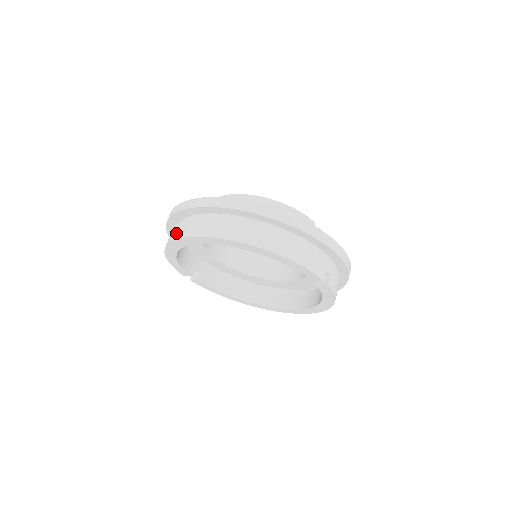
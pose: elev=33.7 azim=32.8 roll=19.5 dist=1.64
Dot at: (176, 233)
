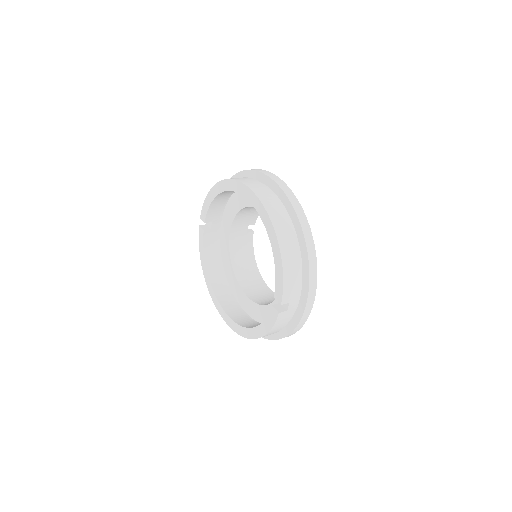
Dot at: (239, 178)
